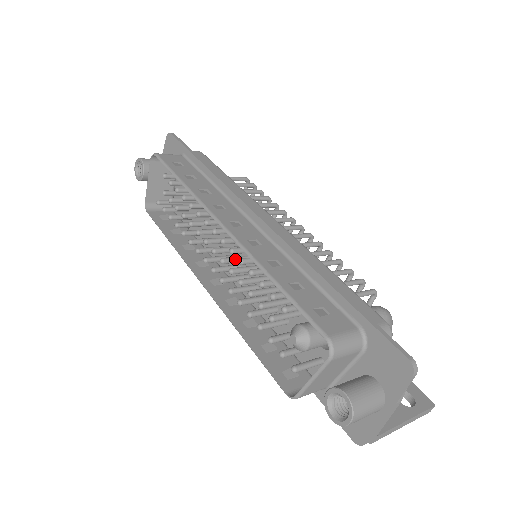
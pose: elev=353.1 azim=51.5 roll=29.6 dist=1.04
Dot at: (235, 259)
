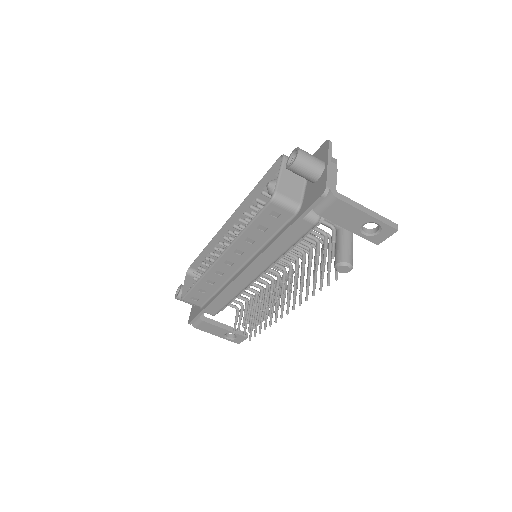
Dot at: occluded
